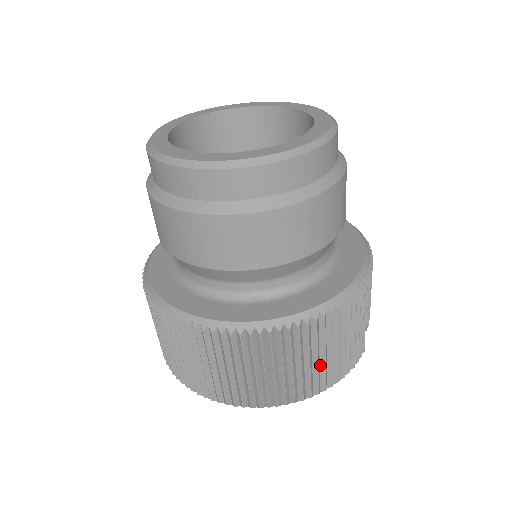
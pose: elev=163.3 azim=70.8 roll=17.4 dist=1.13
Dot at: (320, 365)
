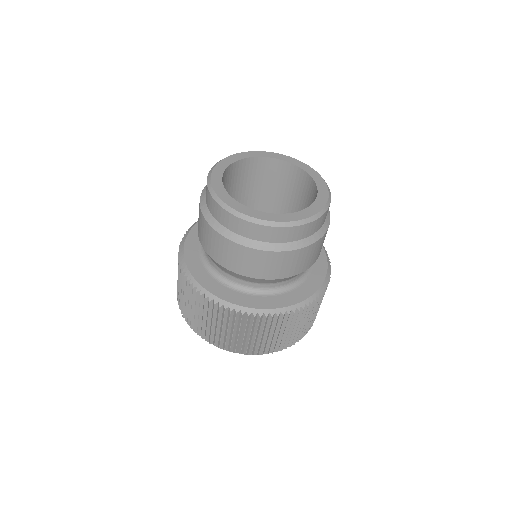
Dot at: (292, 333)
